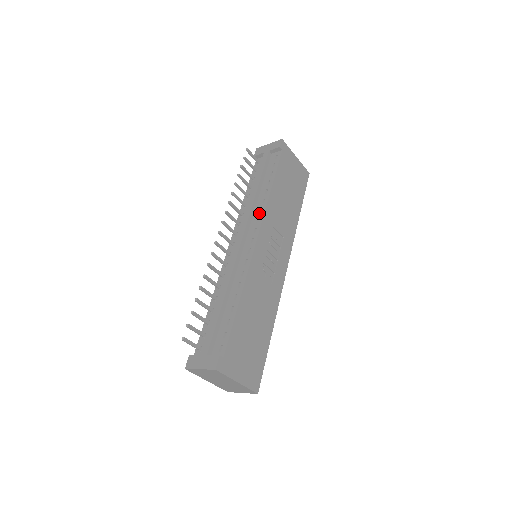
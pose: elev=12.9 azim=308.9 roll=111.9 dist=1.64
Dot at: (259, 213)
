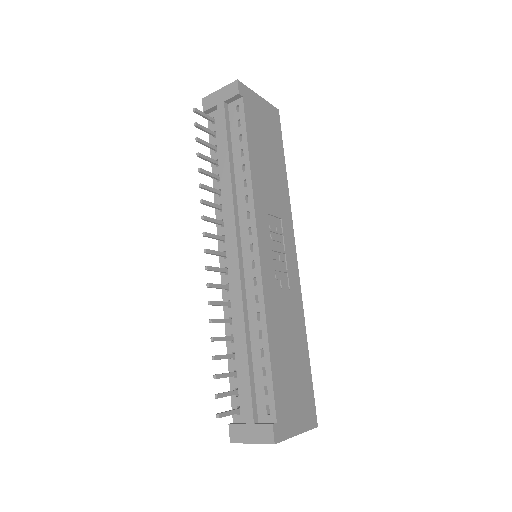
Dot at: (246, 204)
